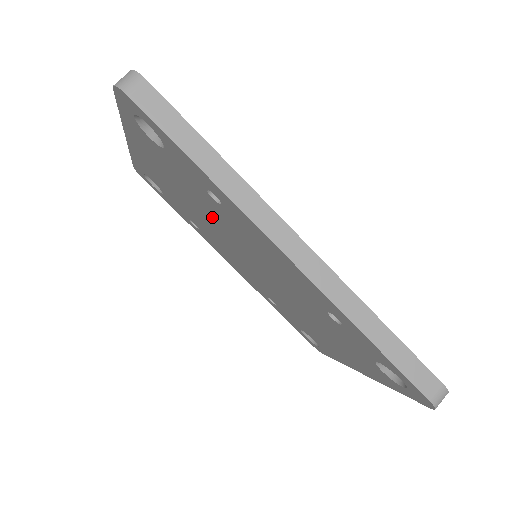
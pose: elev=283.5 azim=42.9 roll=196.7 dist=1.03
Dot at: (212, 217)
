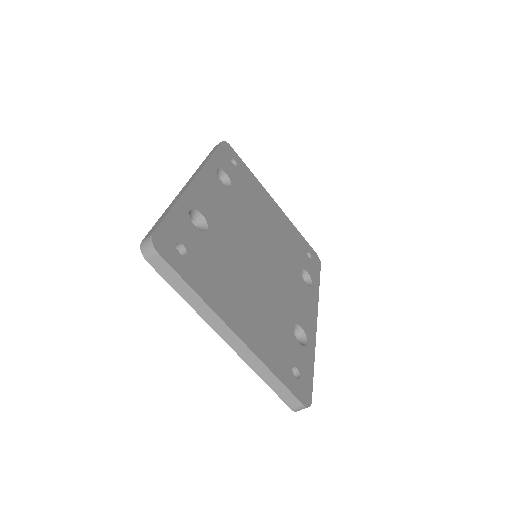
Dot at: occluded
